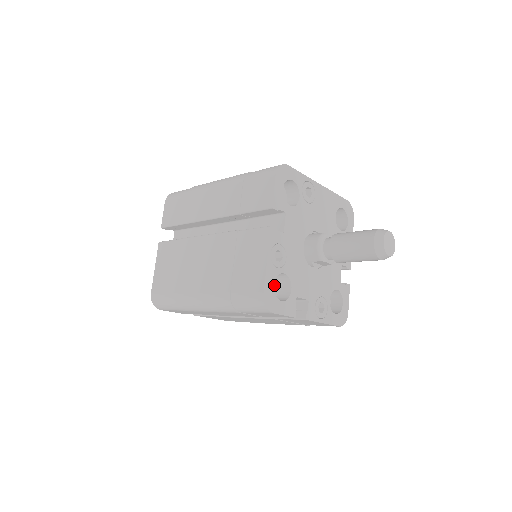
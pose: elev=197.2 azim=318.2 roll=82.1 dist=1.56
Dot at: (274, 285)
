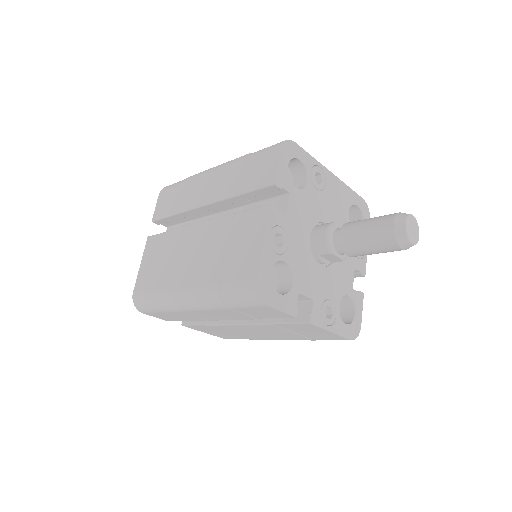
Dot at: (272, 278)
